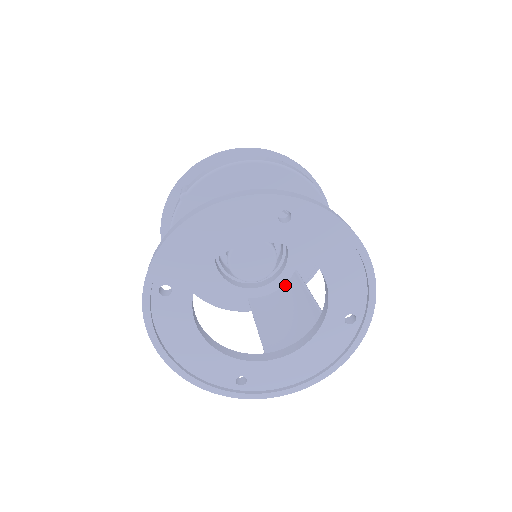
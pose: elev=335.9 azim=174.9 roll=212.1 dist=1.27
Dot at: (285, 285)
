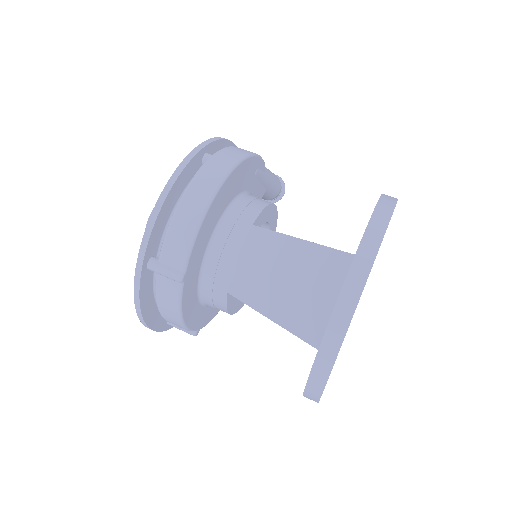
Dot at: occluded
